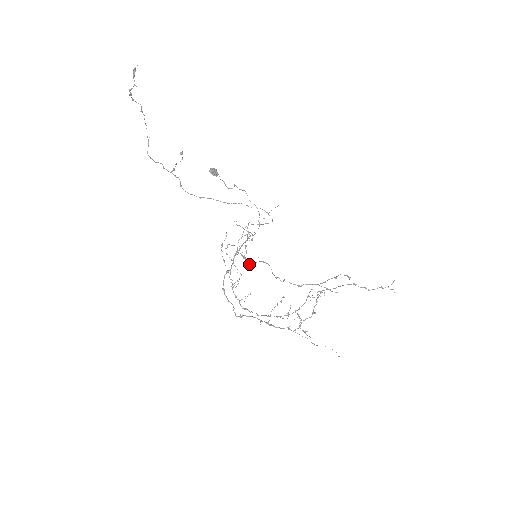
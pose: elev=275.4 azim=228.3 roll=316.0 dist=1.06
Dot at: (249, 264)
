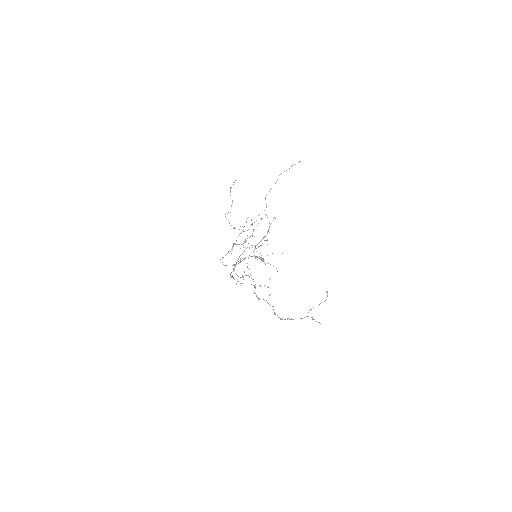
Dot at: occluded
